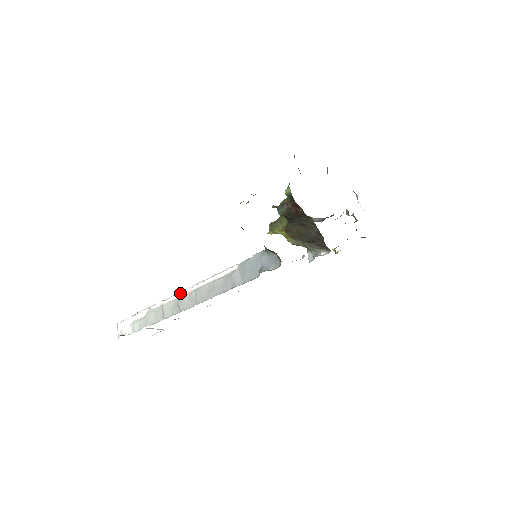
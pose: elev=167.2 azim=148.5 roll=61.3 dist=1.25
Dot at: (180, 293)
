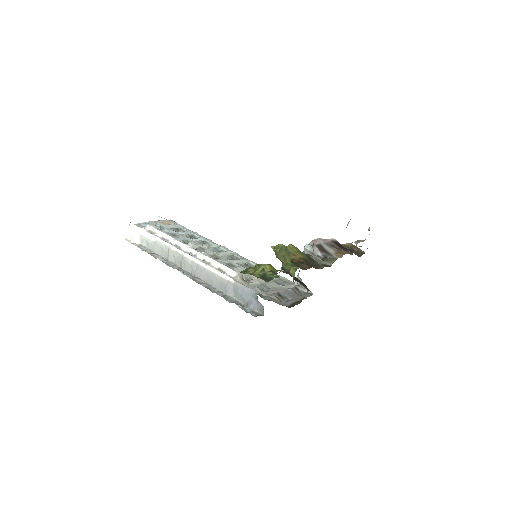
Dot at: (185, 254)
